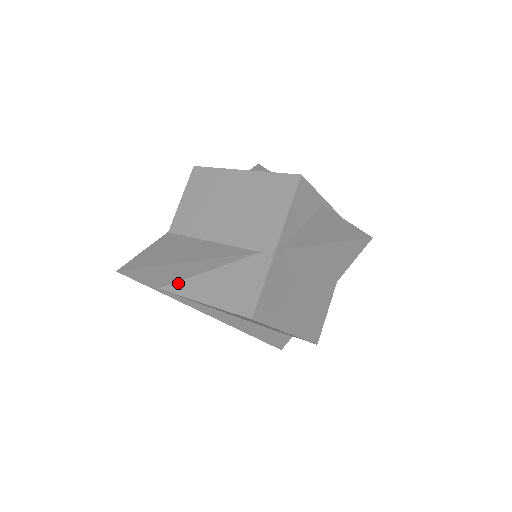
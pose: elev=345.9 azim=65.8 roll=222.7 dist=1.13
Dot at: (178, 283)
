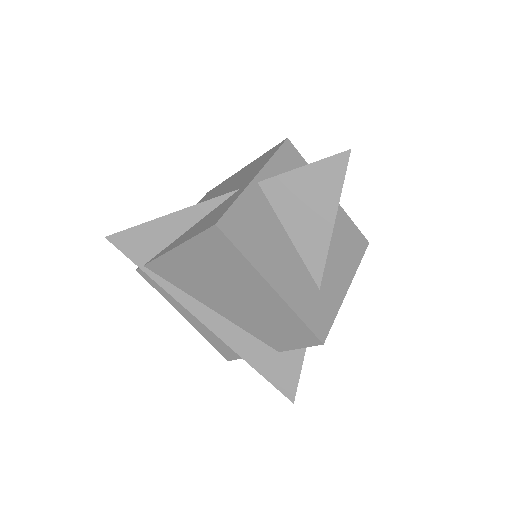
Dot at: (162, 251)
